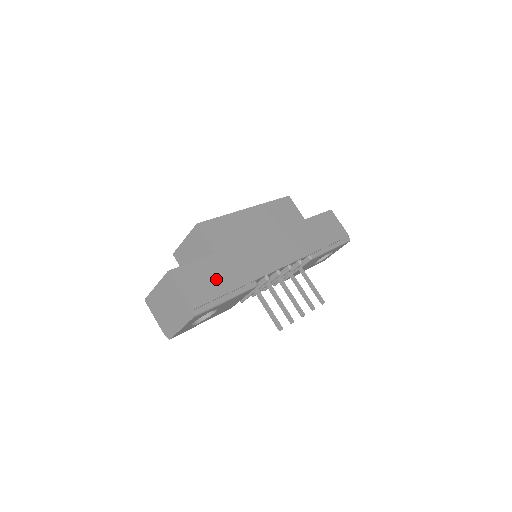
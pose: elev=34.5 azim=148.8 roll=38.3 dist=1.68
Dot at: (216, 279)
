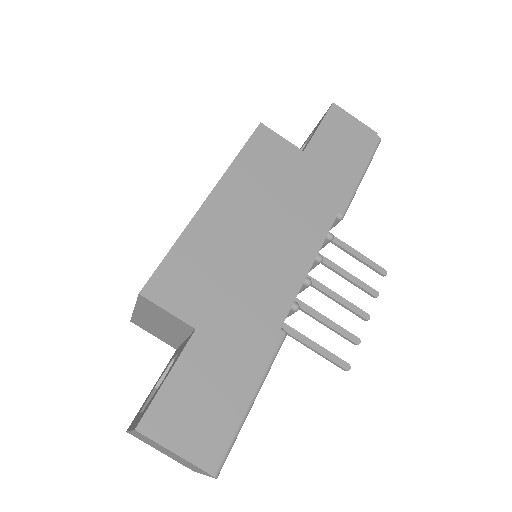
Dot at: (219, 379)
